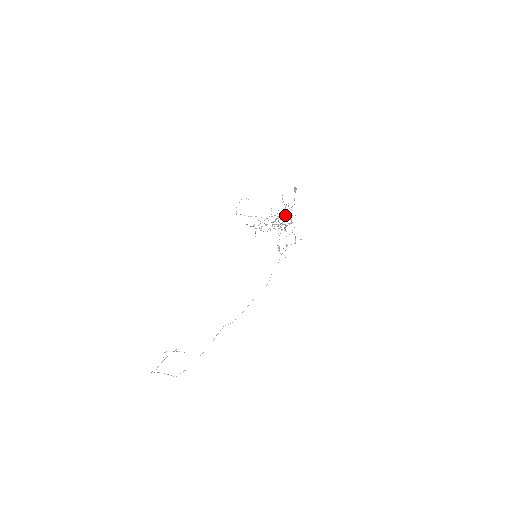
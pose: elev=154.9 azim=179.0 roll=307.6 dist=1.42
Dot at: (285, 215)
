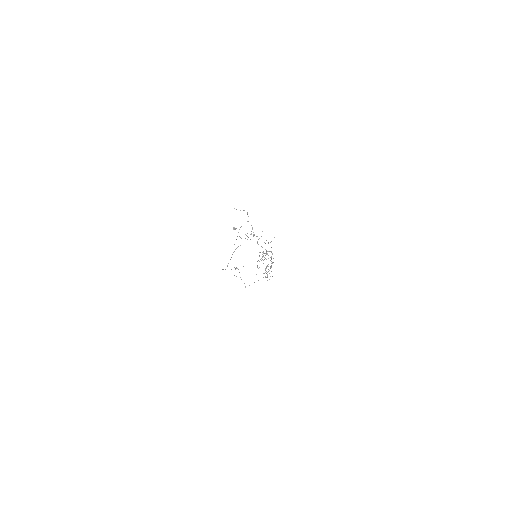
Dot at: occluded
